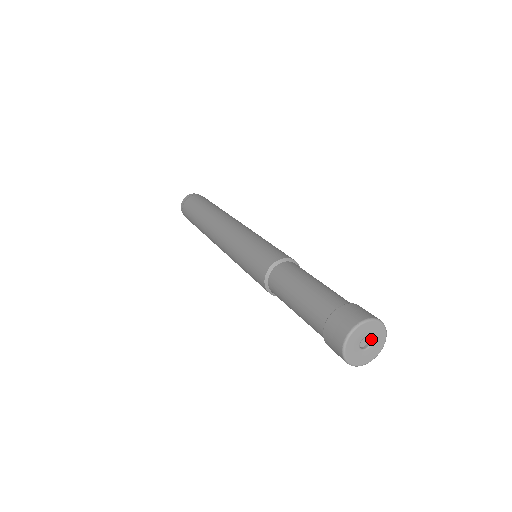
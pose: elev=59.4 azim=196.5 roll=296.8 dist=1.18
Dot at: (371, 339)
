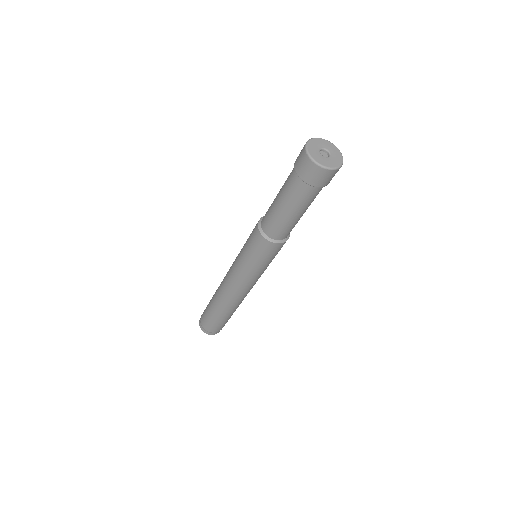
Dot at: (329, 152)
